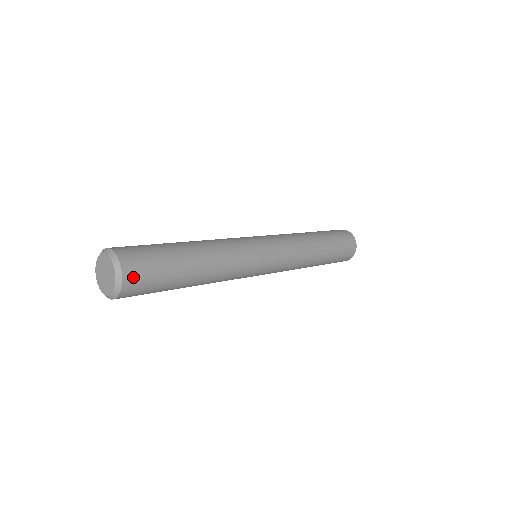
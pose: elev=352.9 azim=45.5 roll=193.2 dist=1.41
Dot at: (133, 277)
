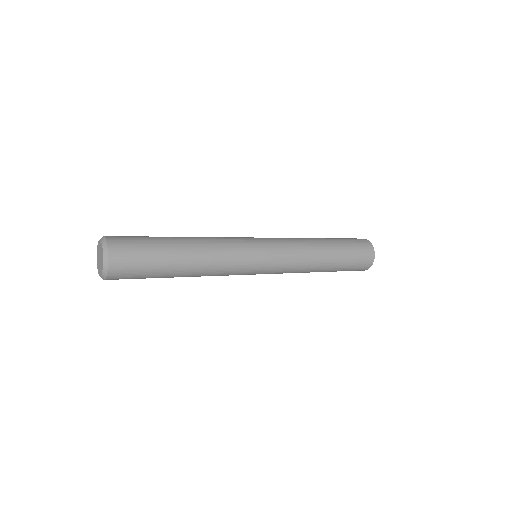
Dot at: (119, 262)
